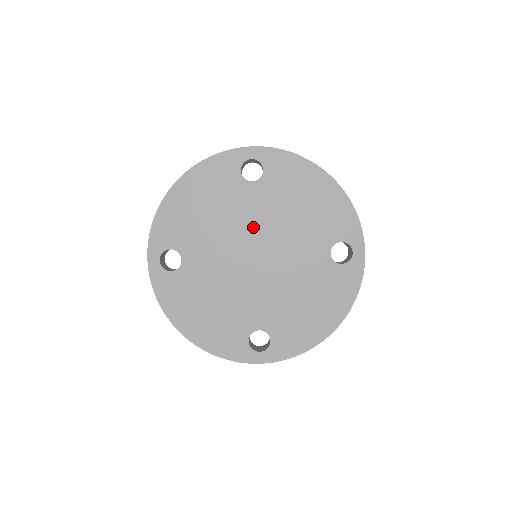
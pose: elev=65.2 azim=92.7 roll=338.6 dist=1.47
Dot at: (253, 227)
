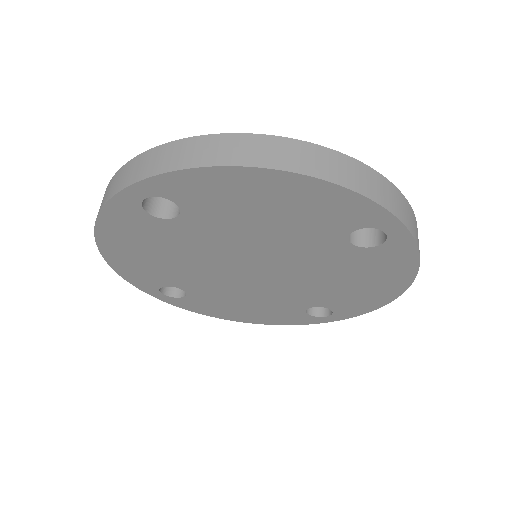
Dot at: (224, 252)
